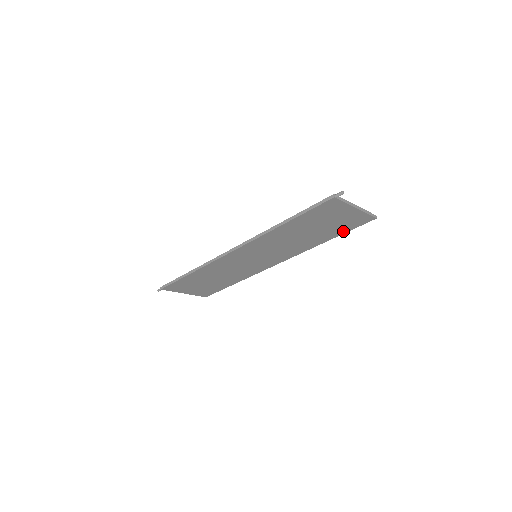
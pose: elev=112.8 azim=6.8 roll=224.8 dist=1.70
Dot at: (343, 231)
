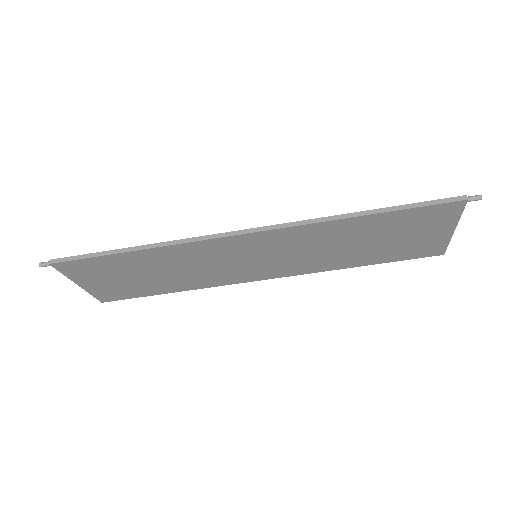
Dot at: (393, 258)
